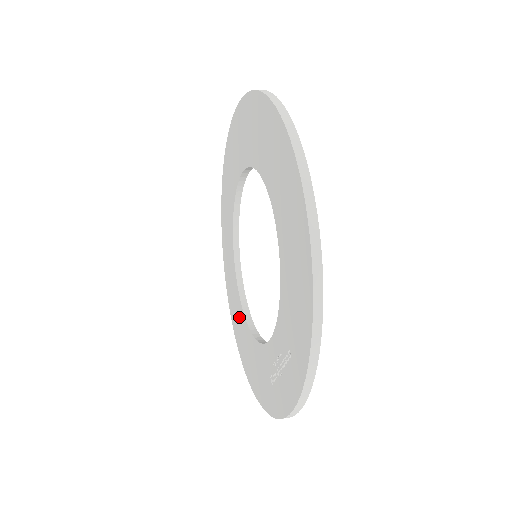
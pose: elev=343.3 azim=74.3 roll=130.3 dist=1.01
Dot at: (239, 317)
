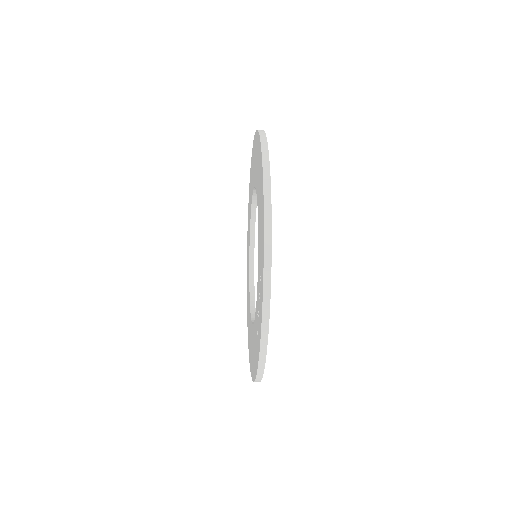
Dot at: (250, 332)
